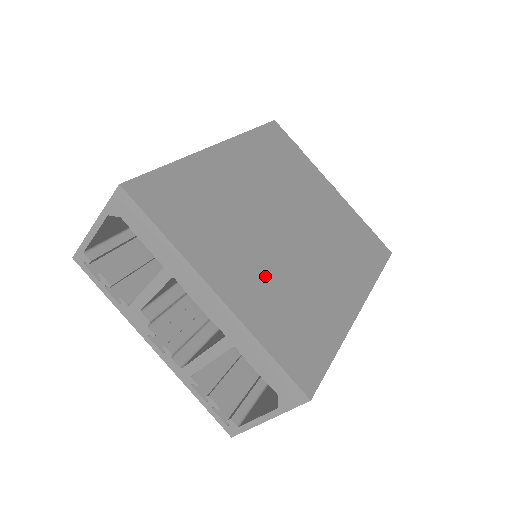
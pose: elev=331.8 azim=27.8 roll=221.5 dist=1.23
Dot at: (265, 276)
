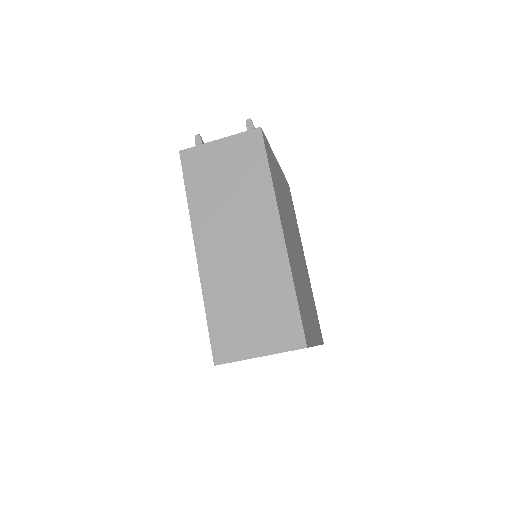
Dot at: occluded
